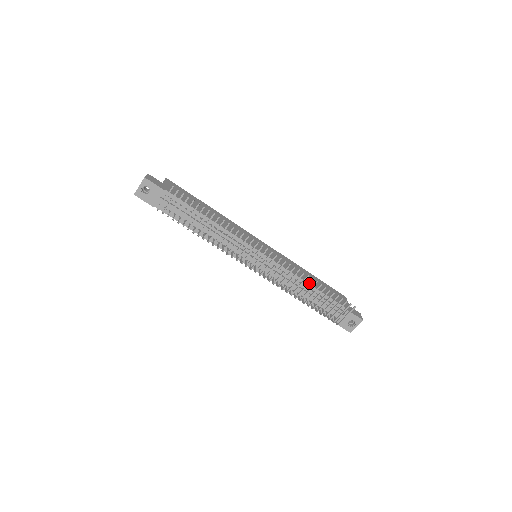
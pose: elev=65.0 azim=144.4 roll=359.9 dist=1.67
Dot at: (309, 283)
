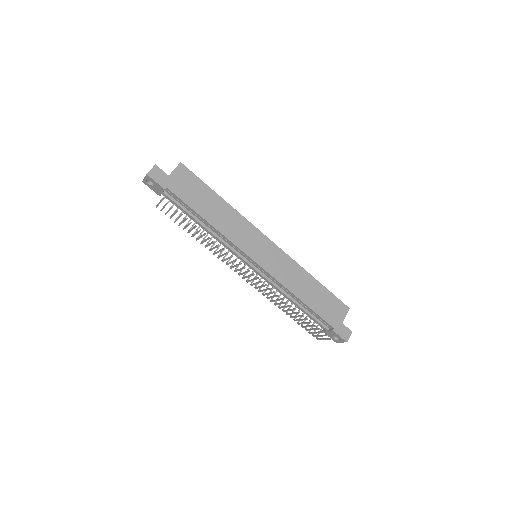
Dot at: occluded
